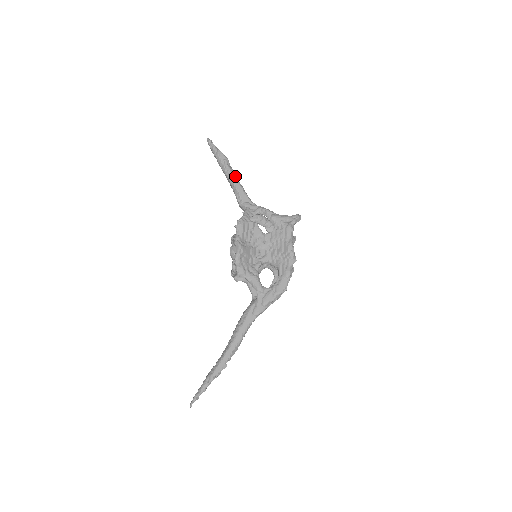
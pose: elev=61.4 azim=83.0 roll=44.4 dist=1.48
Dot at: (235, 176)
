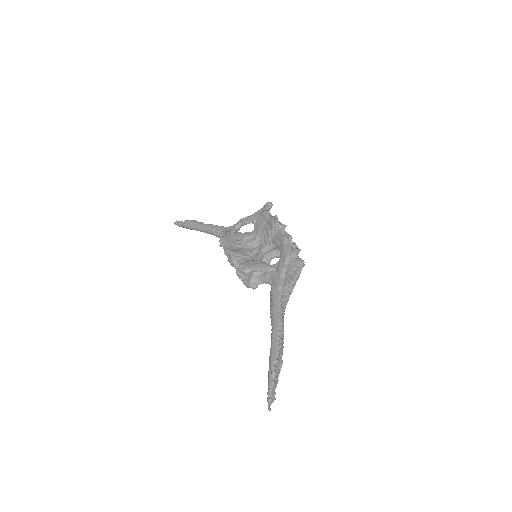
Dot at: (206, 224)
